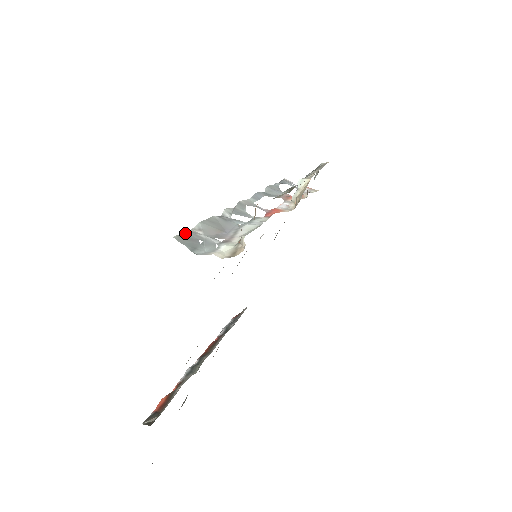
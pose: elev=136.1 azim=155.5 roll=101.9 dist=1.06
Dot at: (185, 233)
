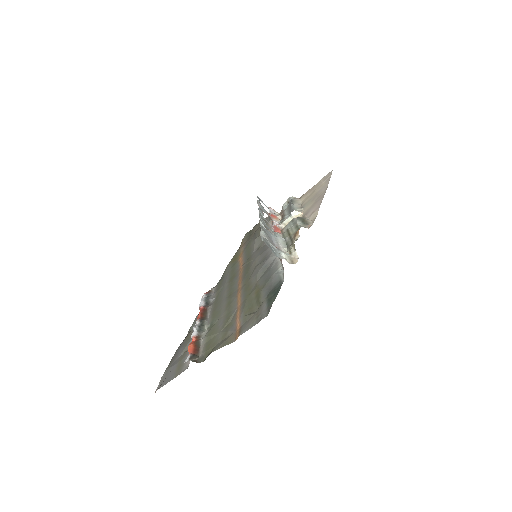
Dot at: (263, 238)
